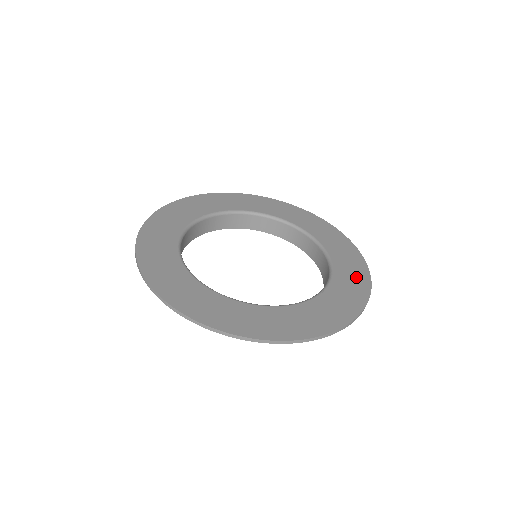
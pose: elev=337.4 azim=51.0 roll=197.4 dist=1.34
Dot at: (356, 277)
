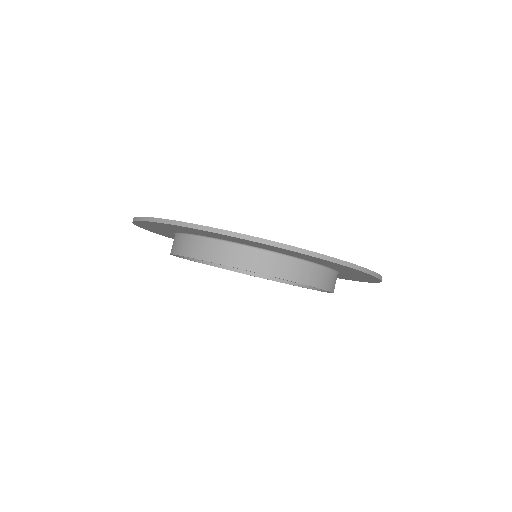
Dot at: occluded
